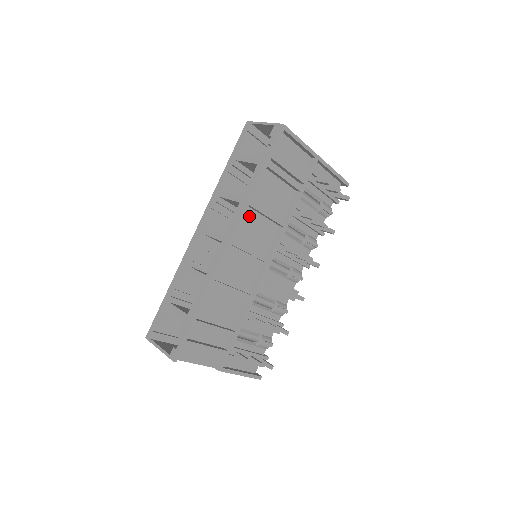
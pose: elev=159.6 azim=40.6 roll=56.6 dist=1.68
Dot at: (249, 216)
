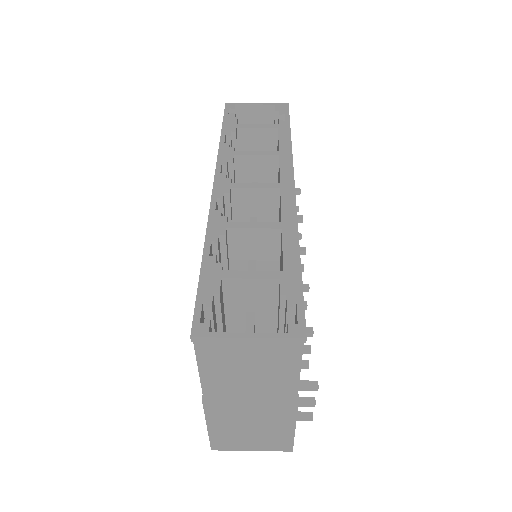
Dot at: occluded
